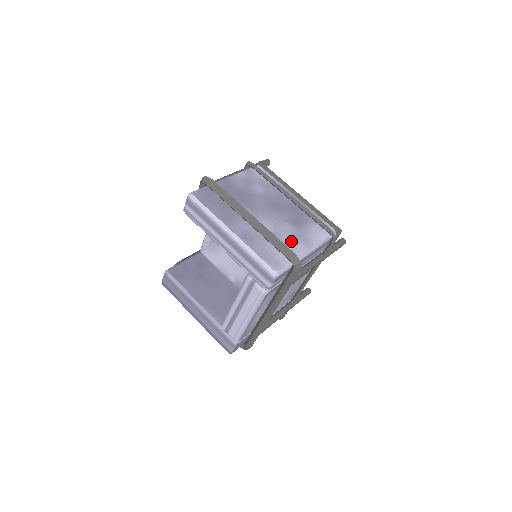
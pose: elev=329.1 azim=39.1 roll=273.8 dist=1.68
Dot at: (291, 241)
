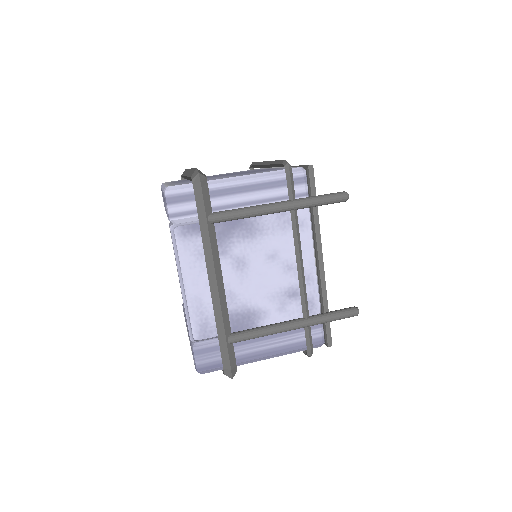
Dot at: (223, 177)
